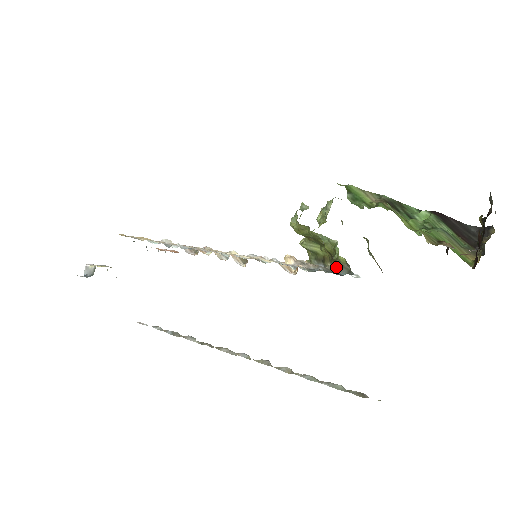
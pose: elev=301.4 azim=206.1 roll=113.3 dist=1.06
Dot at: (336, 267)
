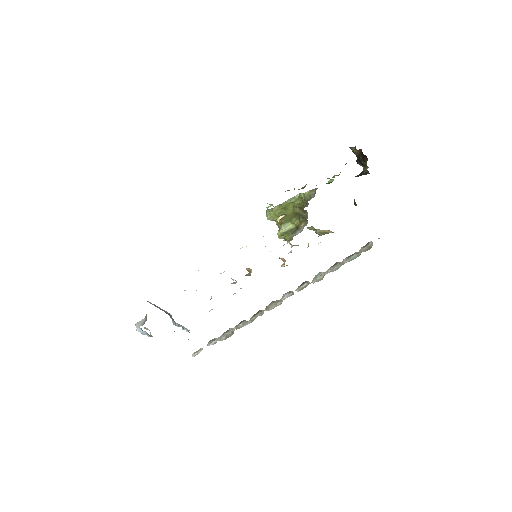
Dot at: (307, 201)
